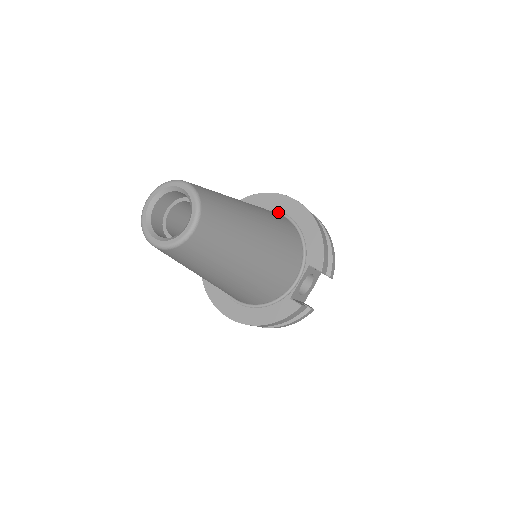
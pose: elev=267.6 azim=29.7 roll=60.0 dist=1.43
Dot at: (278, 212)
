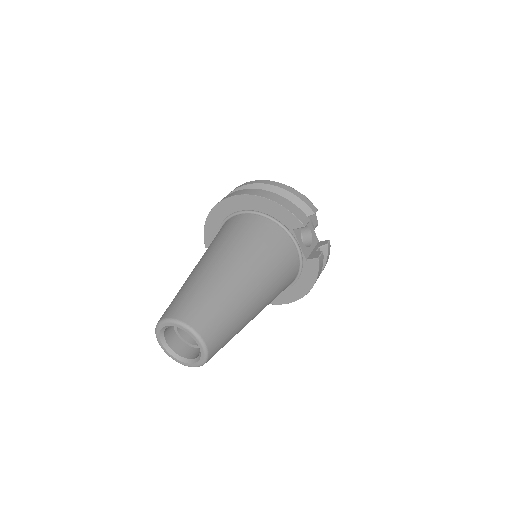
Dot at: (234, 214)
